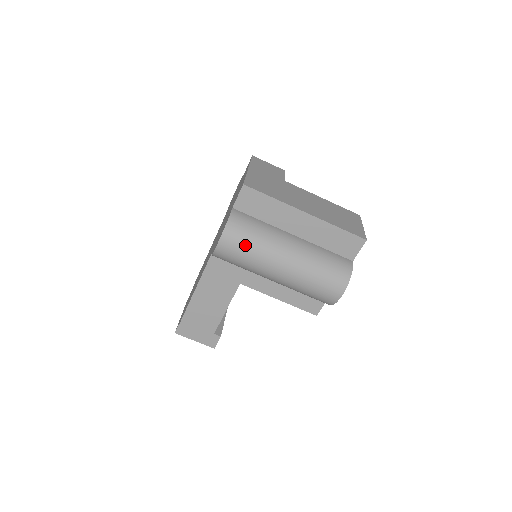
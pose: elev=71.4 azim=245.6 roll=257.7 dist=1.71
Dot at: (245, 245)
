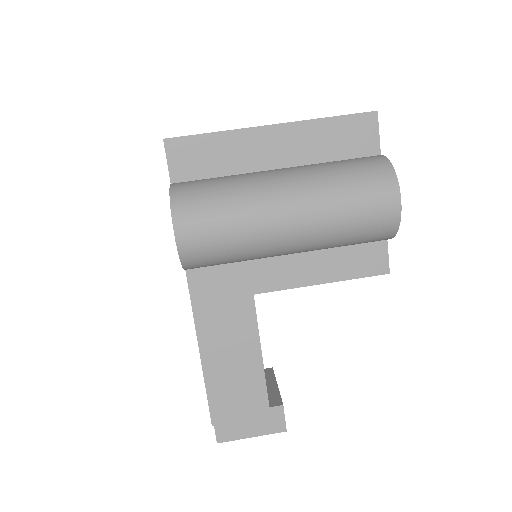
Dot at: (214, 211)
